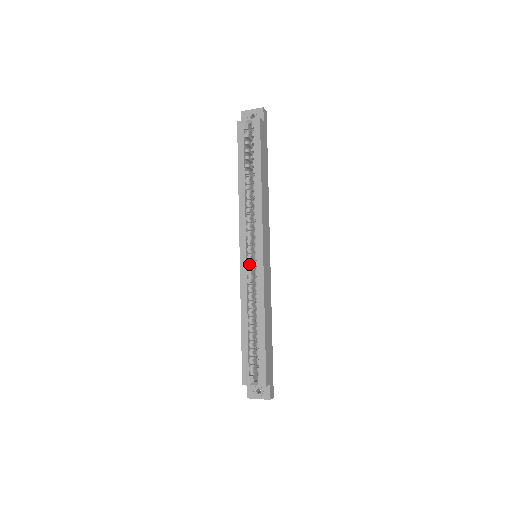
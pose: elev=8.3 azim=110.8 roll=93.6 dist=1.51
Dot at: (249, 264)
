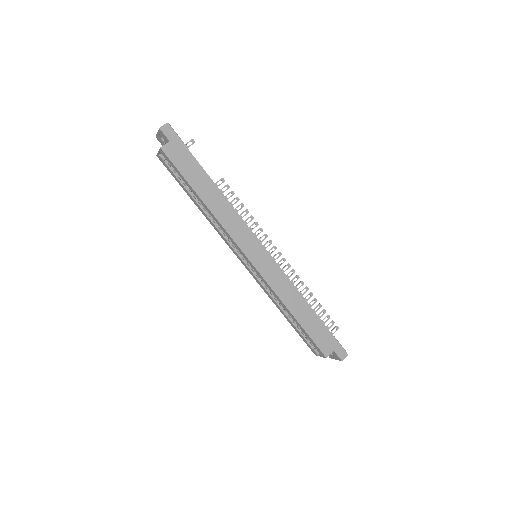
Dot at: (252, 270)
